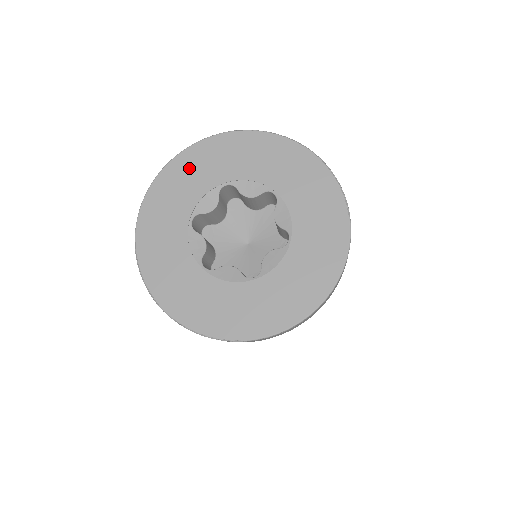
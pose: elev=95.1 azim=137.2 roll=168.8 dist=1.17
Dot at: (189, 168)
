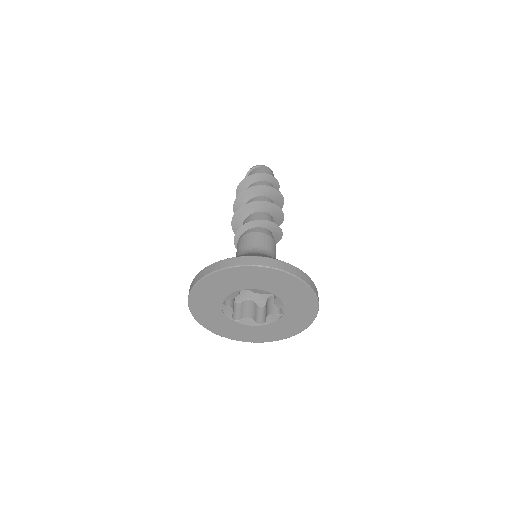
Dot at: (218, 282)
